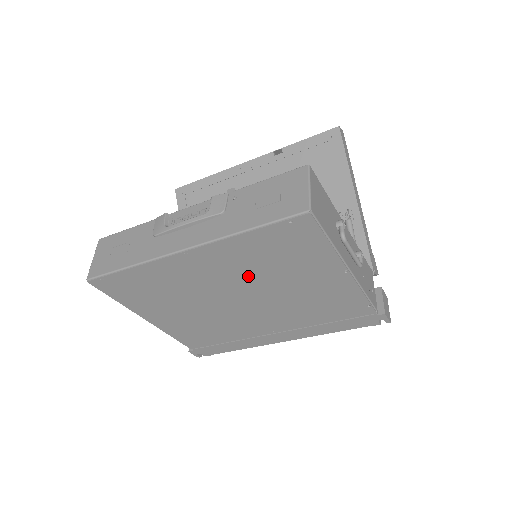
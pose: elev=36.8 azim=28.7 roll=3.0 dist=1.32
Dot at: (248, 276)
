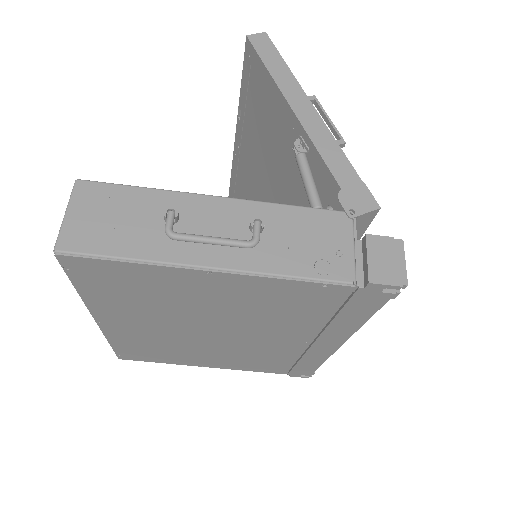
Dot at: (166, 316)
